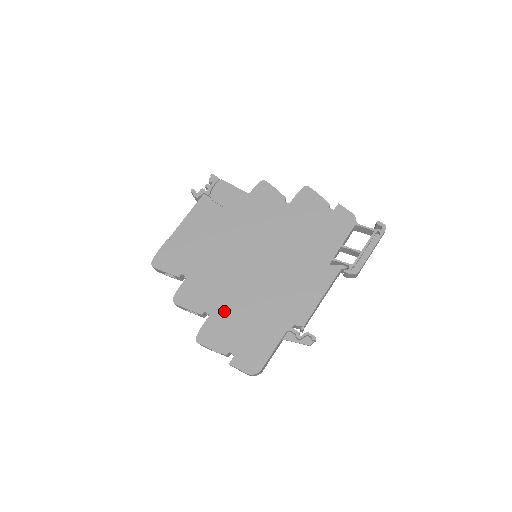
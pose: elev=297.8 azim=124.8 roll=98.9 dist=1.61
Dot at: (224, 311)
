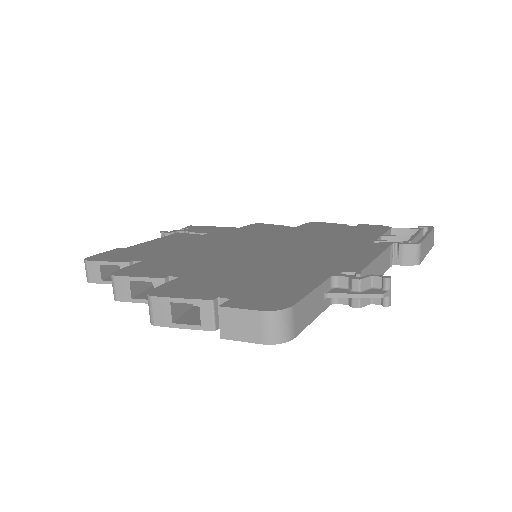
Dot at: (207, 273)
